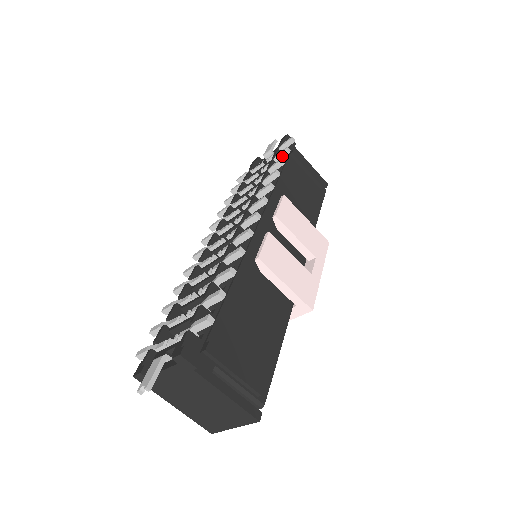
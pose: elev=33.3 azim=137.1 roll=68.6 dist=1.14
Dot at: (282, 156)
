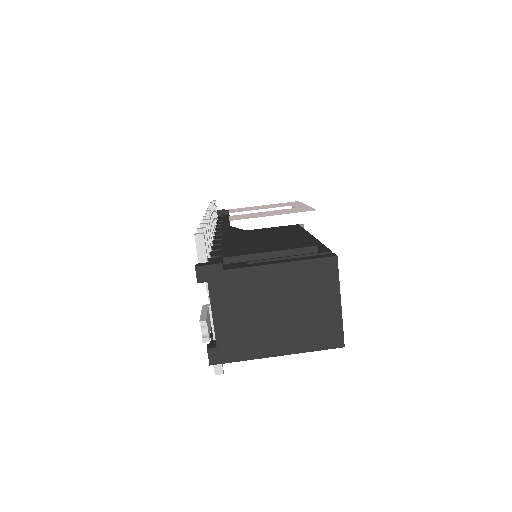
Dot at: occluded
